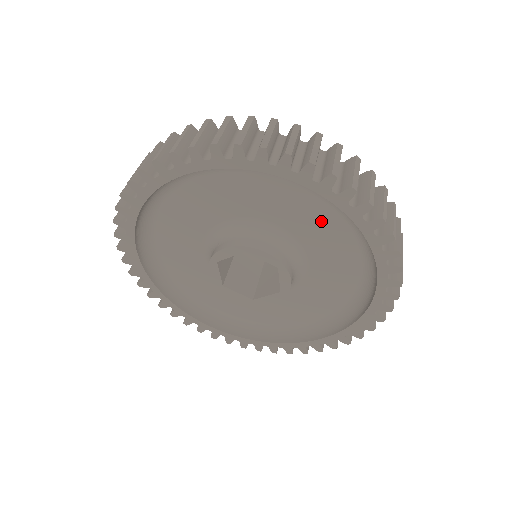
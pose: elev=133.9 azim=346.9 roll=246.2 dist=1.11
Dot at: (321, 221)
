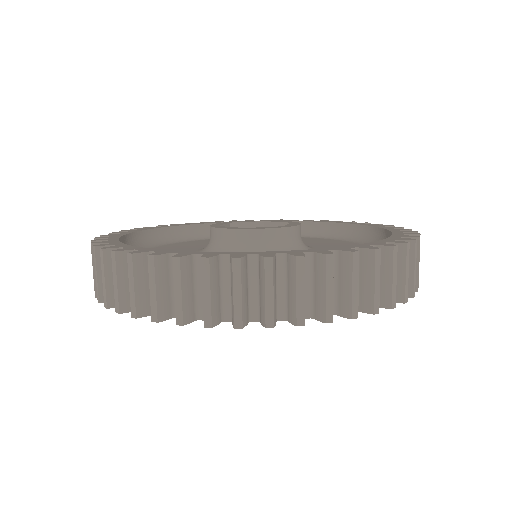
Dot at: occluded
